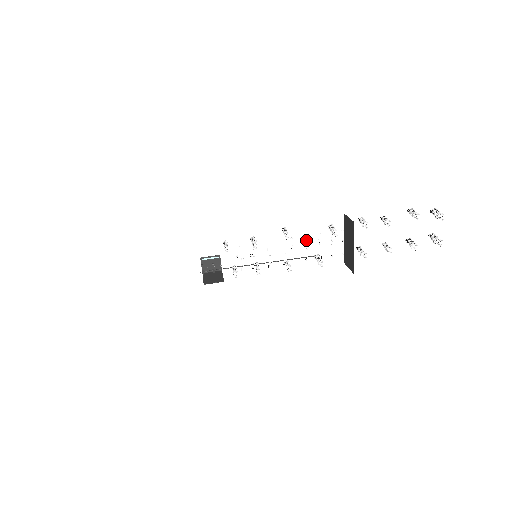
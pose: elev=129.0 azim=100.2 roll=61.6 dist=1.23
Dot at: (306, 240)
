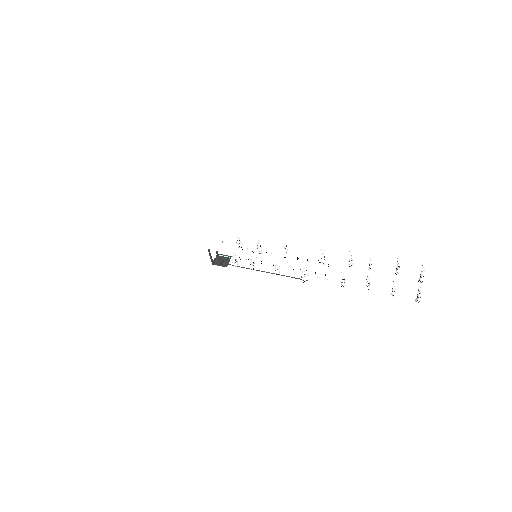
Dot at: (300, 263)
